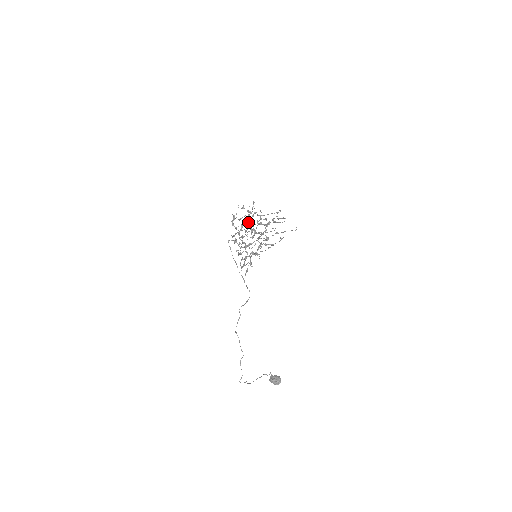
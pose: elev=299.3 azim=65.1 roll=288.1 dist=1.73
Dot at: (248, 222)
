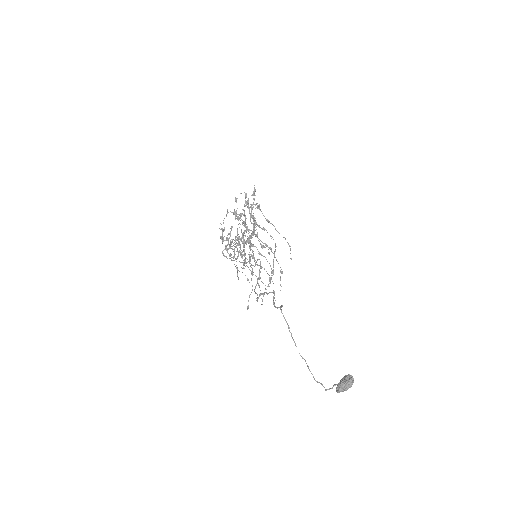
Dot at: occluded
